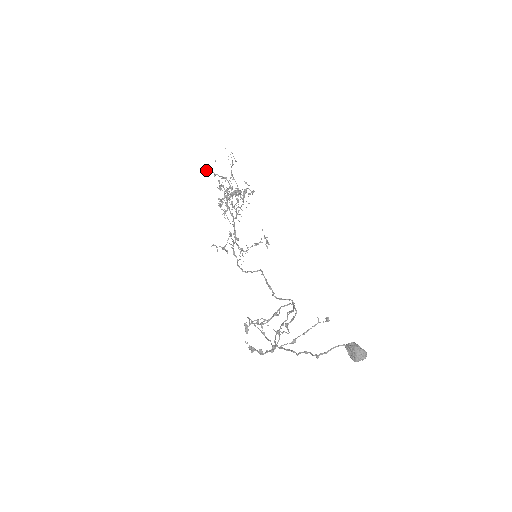
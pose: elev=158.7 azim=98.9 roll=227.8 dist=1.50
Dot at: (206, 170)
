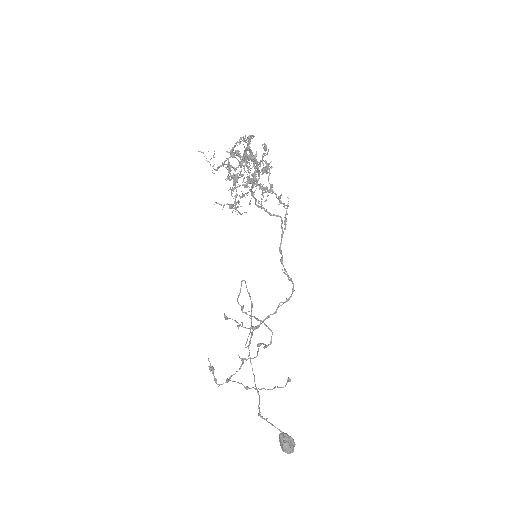
Dot at: (203, 152)
